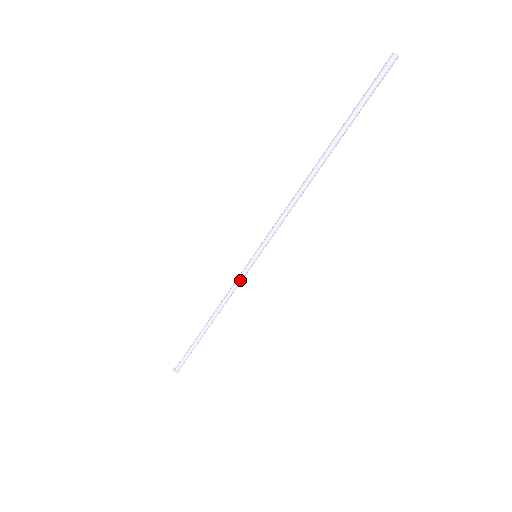
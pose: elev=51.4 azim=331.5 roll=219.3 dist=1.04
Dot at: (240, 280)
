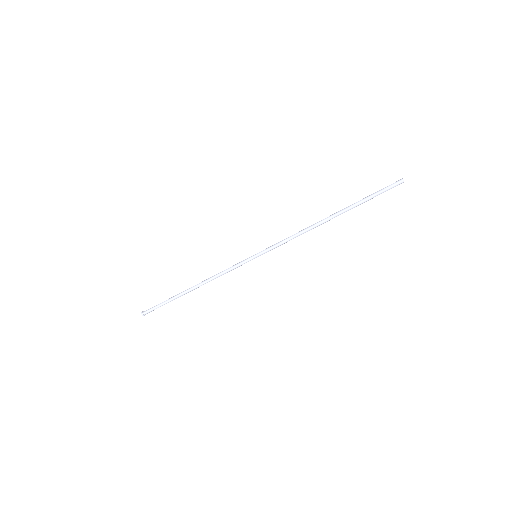
Dot at: (235, 267)
